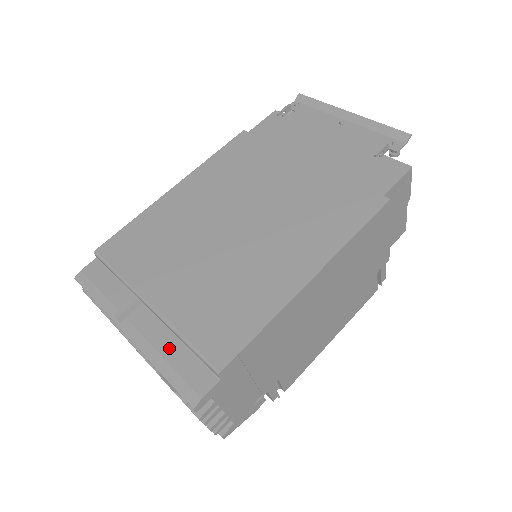
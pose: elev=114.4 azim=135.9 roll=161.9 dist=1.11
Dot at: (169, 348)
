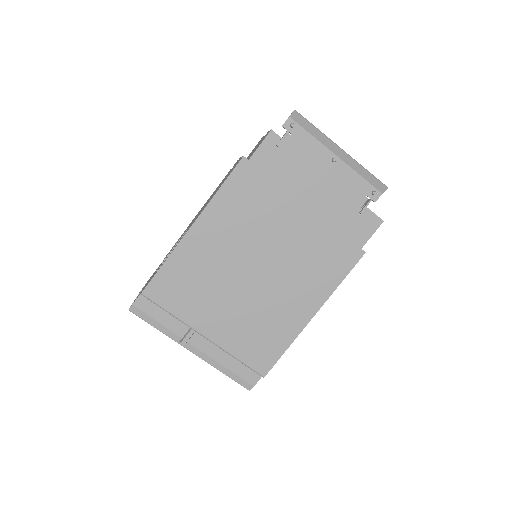
Dot at: (226, 360)
